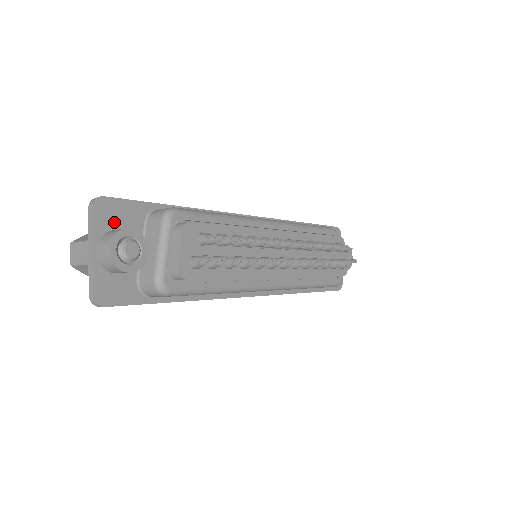
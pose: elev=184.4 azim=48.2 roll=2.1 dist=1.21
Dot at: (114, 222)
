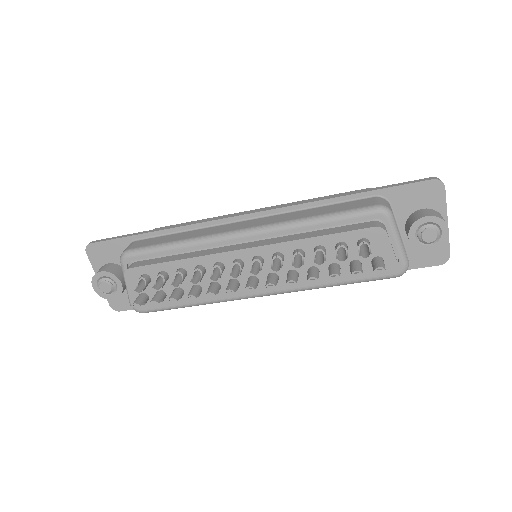
Dot at: (105, 258)
